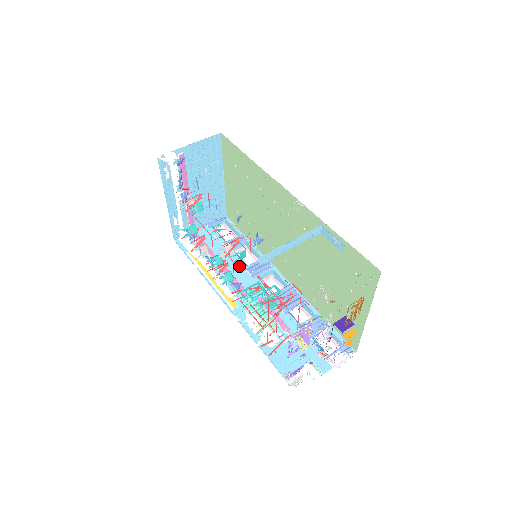
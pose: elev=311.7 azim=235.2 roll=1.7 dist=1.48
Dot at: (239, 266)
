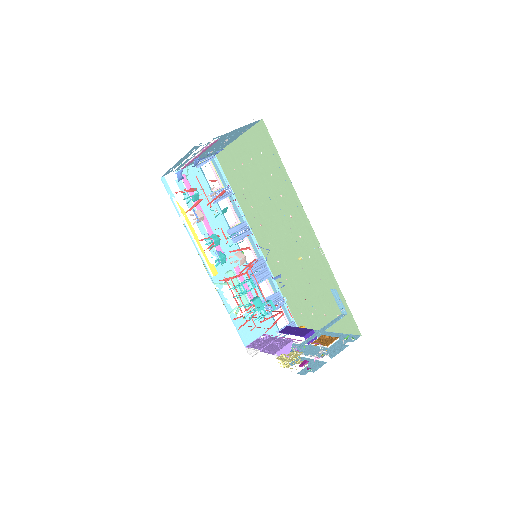
Dot at: (222, 226)
